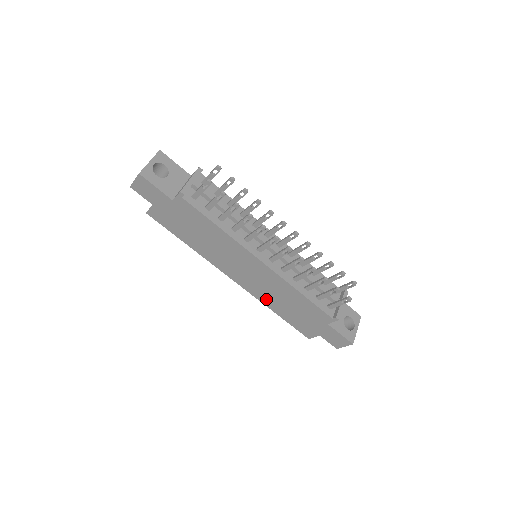
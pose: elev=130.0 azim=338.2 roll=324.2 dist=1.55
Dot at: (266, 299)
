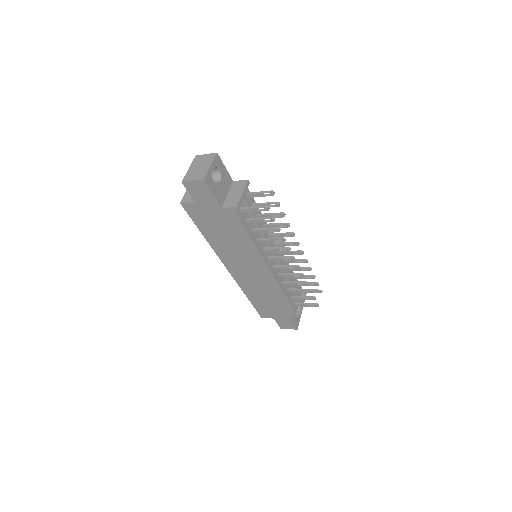
Dot at: (247, 288)
